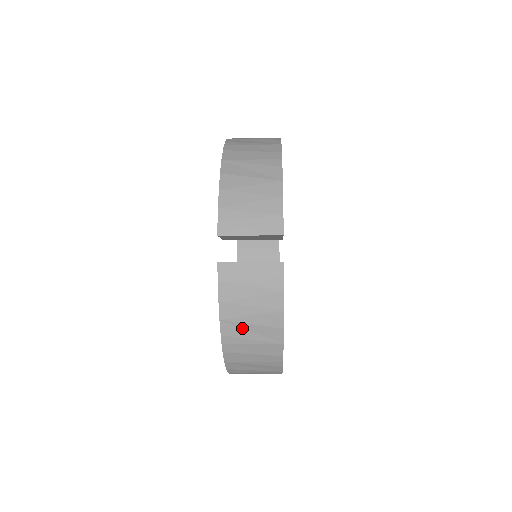
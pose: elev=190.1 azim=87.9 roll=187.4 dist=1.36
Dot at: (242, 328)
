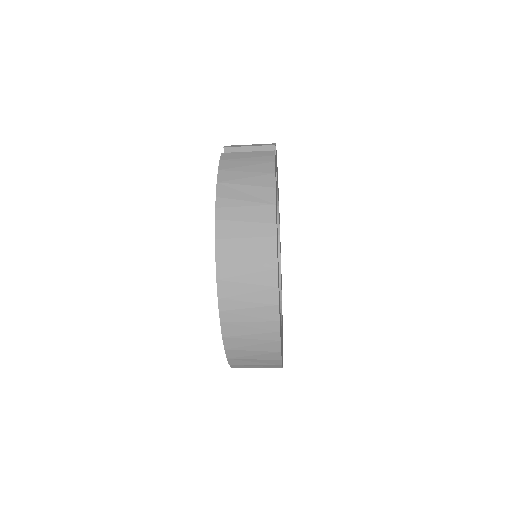
Dot at: (237, 190)
